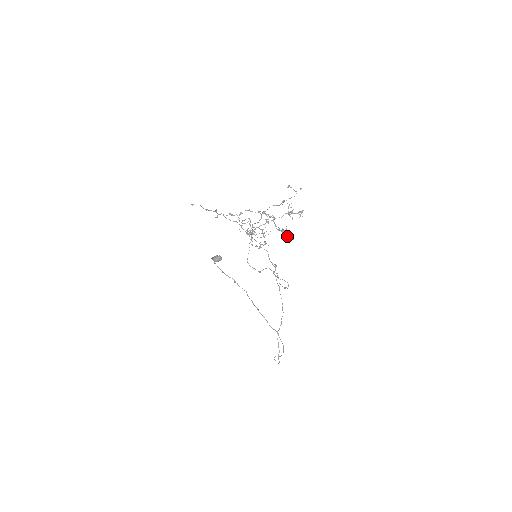
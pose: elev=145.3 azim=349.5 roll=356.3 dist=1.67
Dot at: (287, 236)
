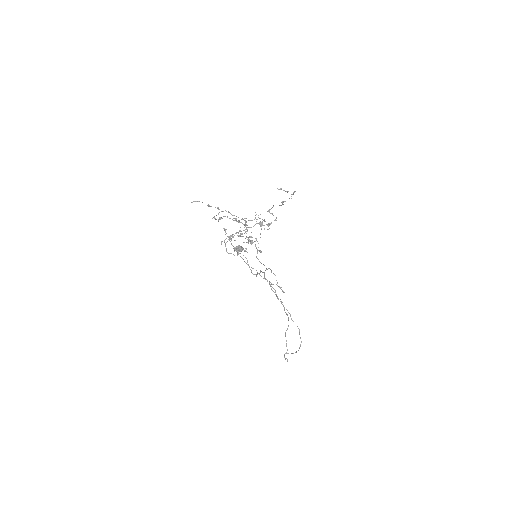
Dot at: (256, 248)
